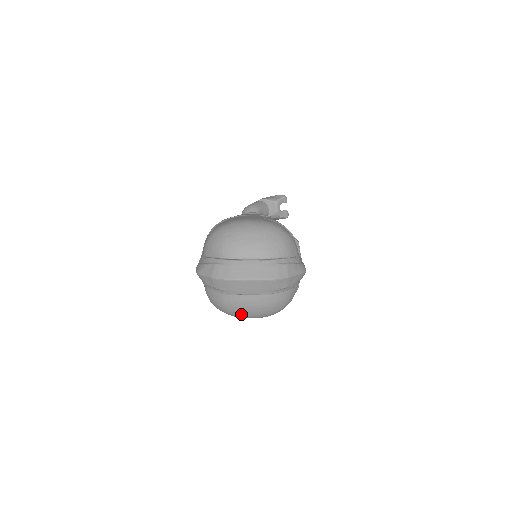
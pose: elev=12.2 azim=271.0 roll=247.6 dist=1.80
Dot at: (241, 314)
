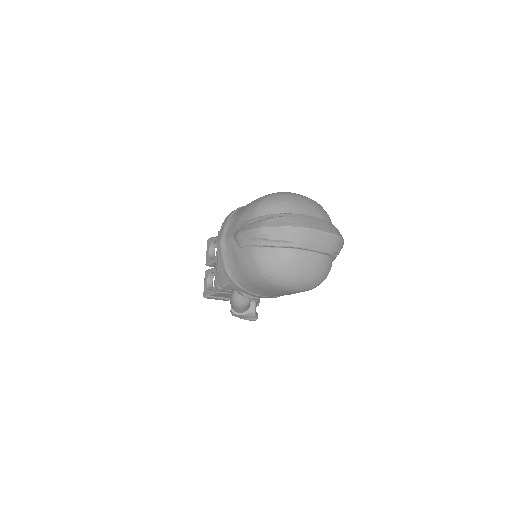
Dot at: (295, 278)
